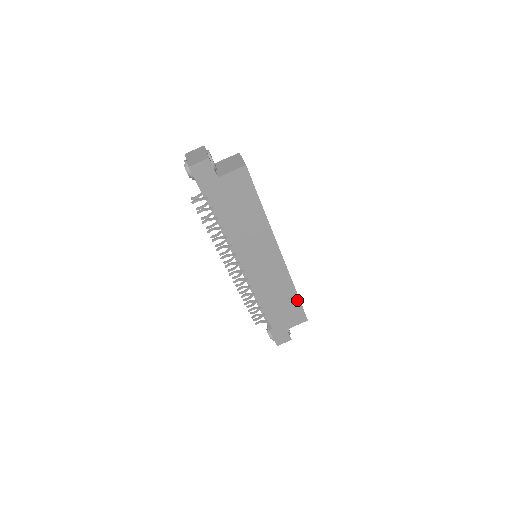
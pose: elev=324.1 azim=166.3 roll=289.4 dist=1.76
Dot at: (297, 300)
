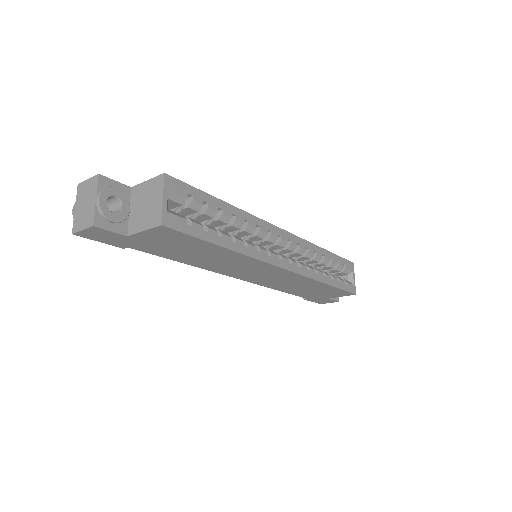
Dot at: (332, 287)
